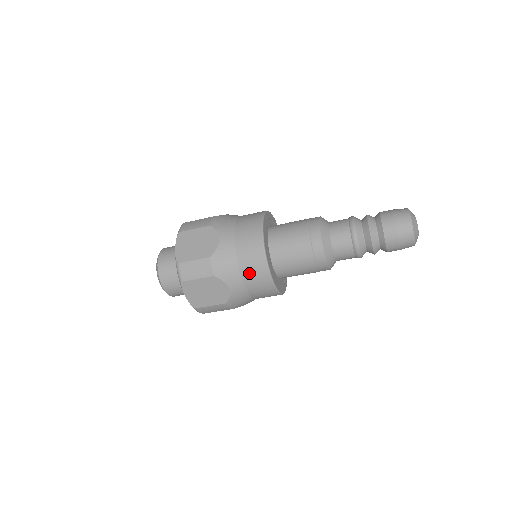
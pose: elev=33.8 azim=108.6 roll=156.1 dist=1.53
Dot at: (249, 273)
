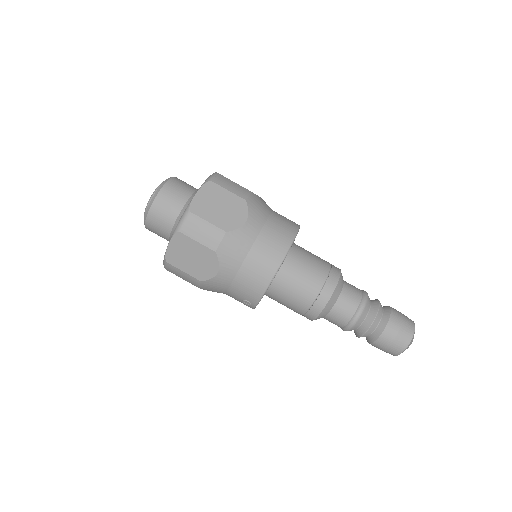
Dot at: (274, 229)
